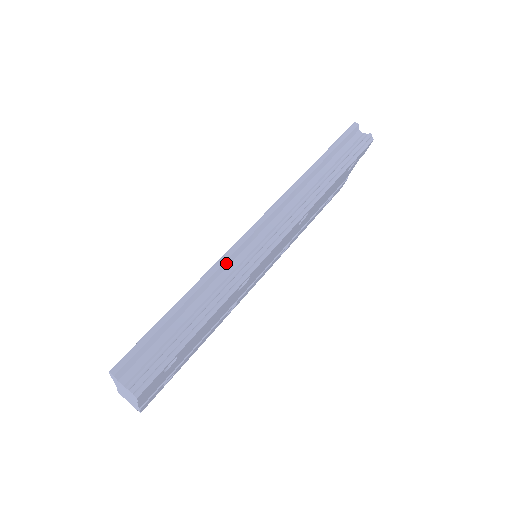
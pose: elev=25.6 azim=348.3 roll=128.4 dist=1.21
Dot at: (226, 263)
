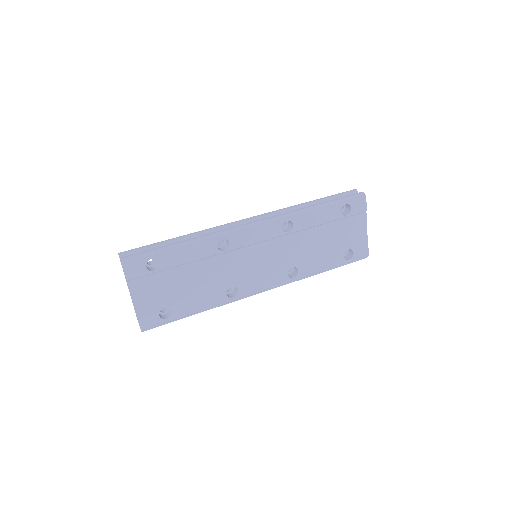
Dot at: (215, 230)
